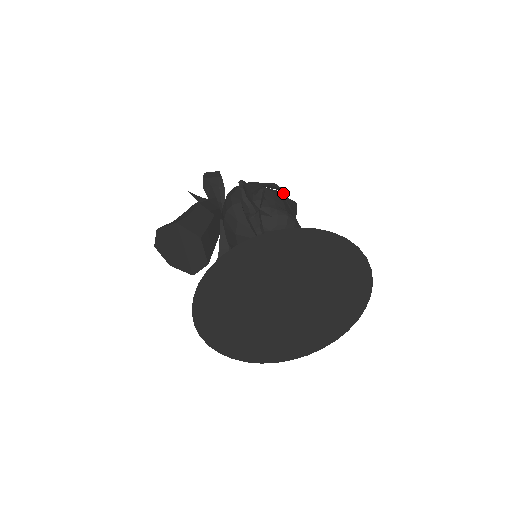
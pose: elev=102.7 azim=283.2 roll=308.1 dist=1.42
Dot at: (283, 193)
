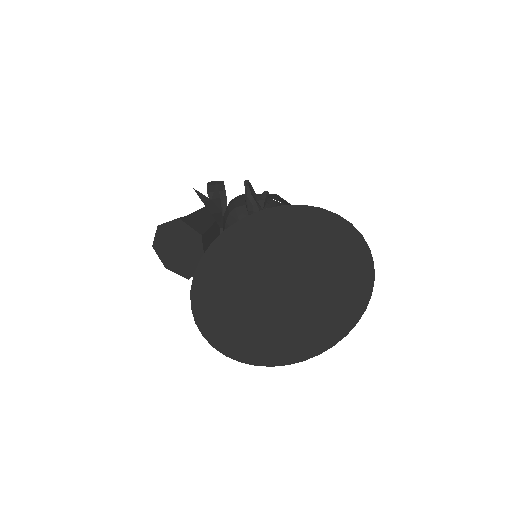
Dot at: occluded
